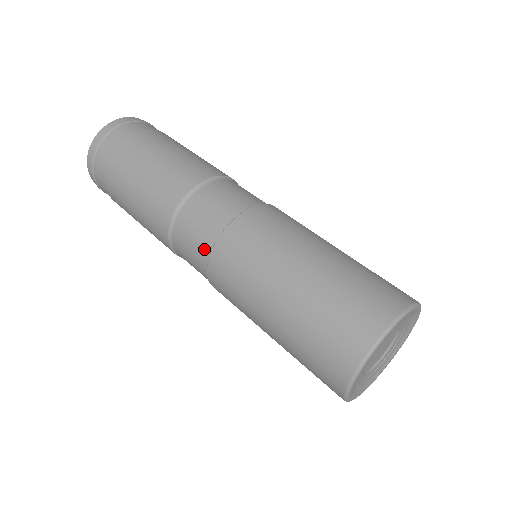
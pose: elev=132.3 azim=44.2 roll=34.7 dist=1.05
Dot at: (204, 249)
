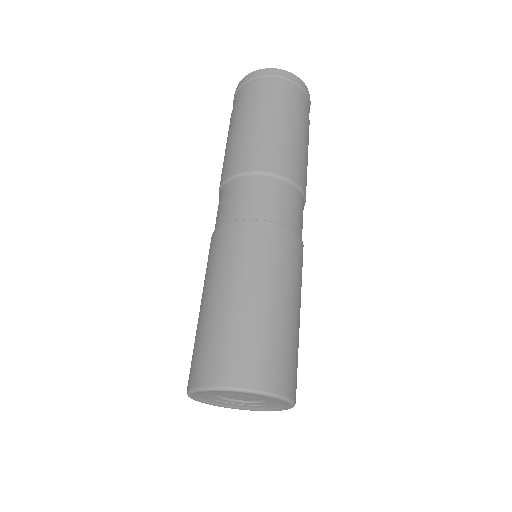
Dot at: occluded
